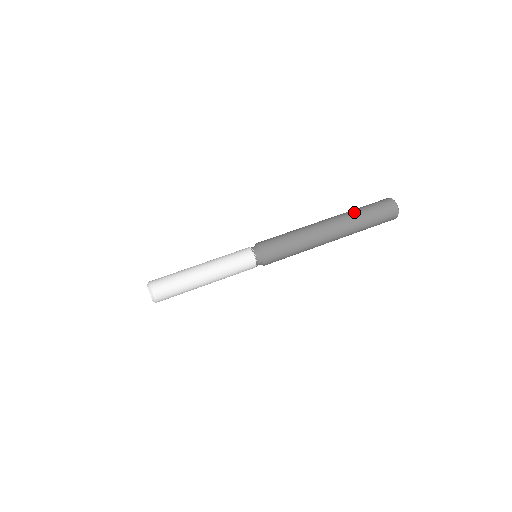
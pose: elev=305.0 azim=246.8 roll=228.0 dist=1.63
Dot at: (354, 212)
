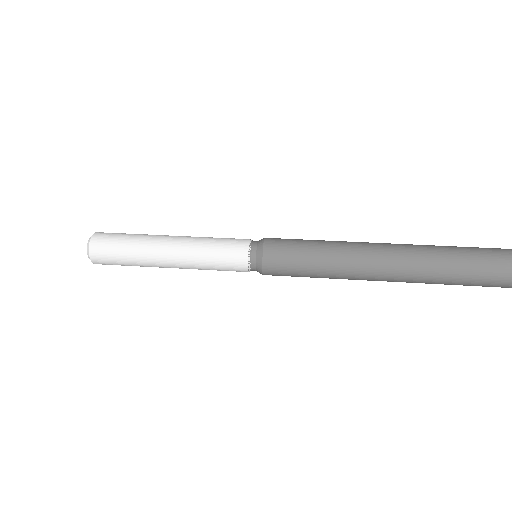
Dot at: (442, 259)
